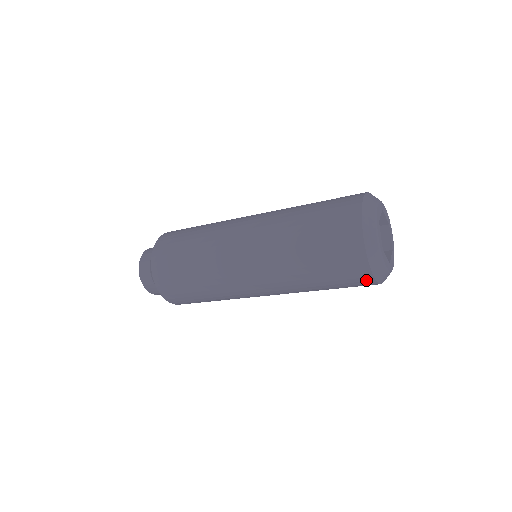
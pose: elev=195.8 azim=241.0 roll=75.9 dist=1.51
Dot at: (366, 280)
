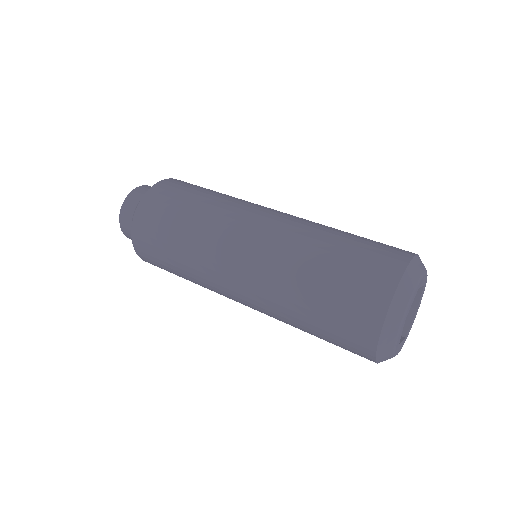
Dot at: occluded
